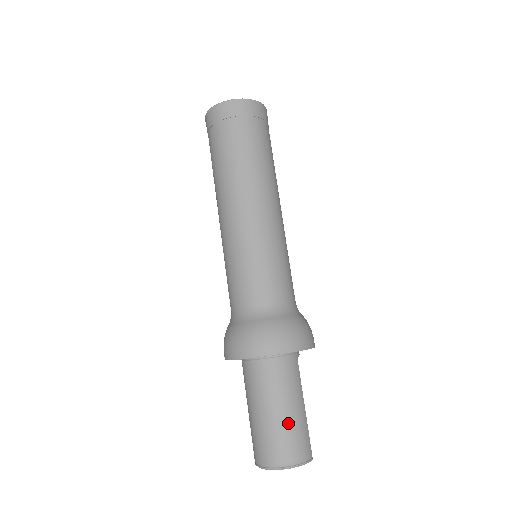
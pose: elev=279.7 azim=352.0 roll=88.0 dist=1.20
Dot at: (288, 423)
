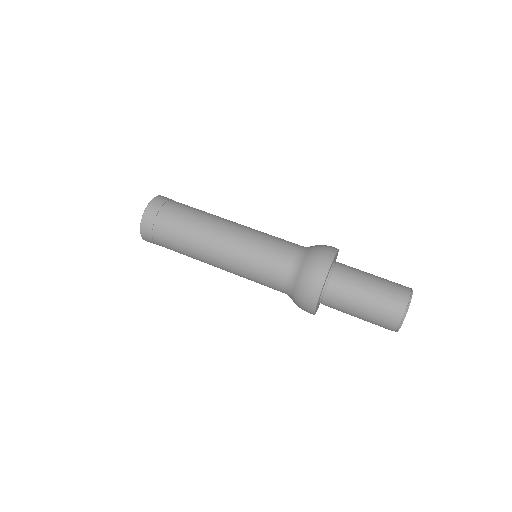
Dot at: (382, 278)
